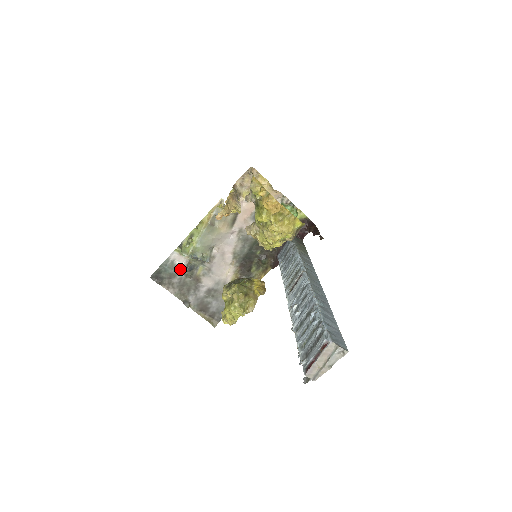
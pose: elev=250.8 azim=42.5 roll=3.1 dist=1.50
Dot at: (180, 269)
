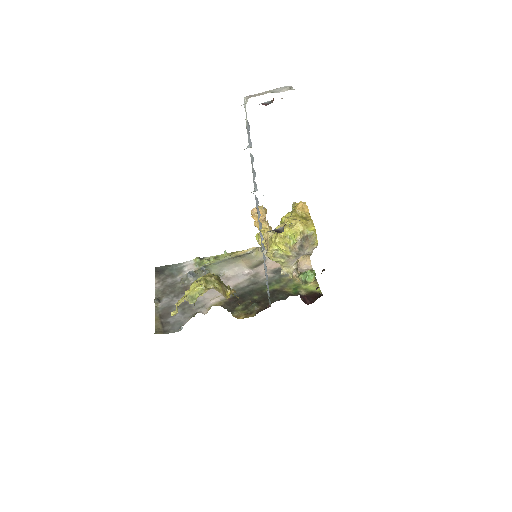
Dot at: (183, 275)
